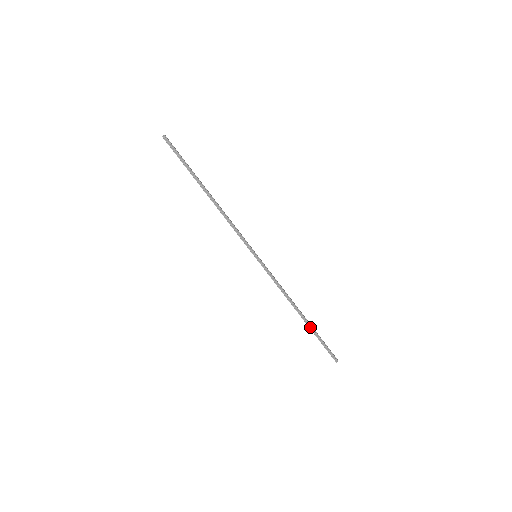
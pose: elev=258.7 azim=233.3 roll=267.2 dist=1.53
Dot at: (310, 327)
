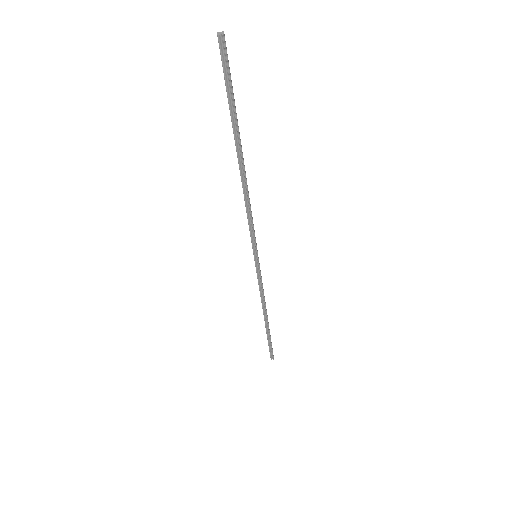
Dot at: (267, 331)
